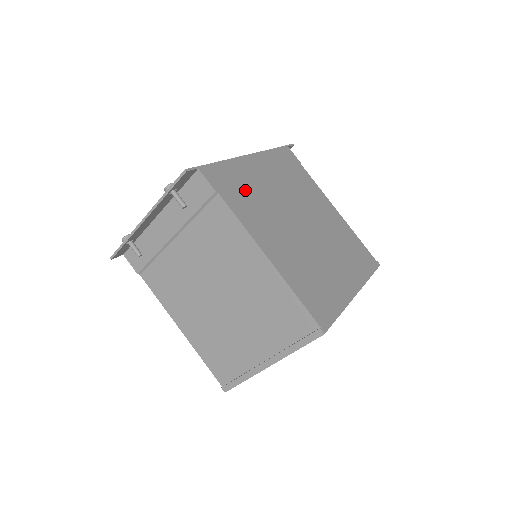
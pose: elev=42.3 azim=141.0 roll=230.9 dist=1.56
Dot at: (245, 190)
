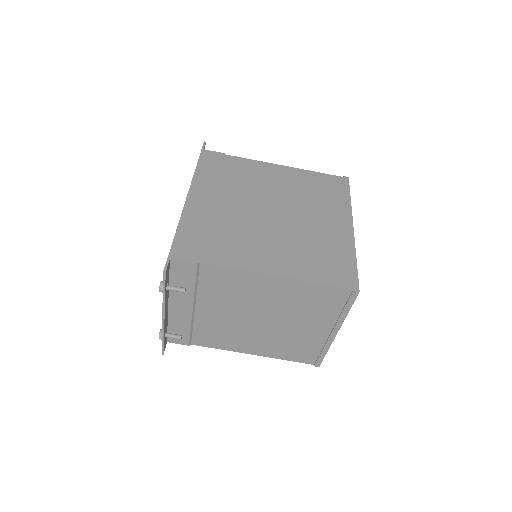
Dot at: (213, 235)
